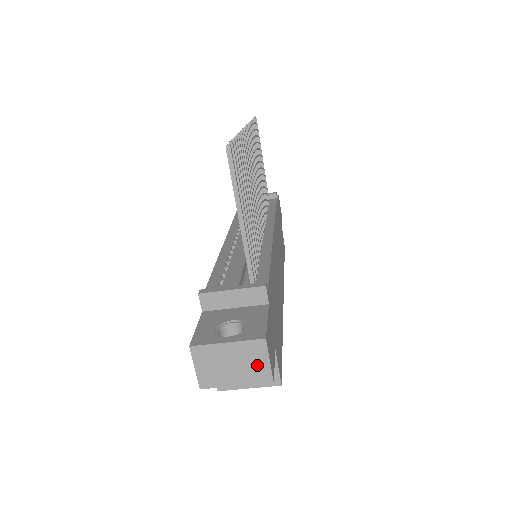
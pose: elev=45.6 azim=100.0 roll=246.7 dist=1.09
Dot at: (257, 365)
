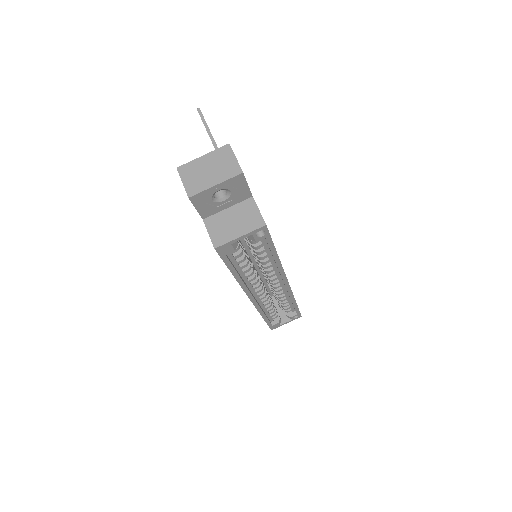
Dot at: (228, 164)
